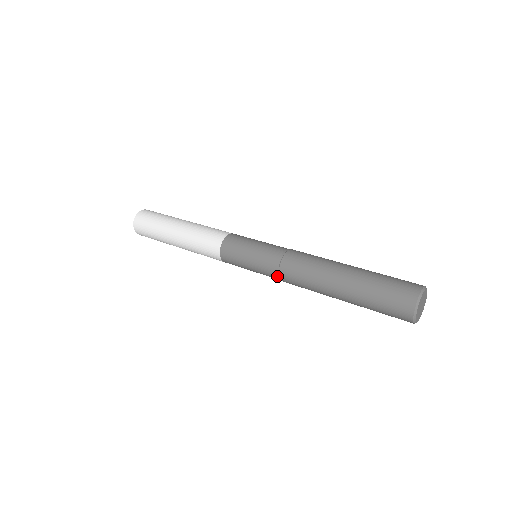
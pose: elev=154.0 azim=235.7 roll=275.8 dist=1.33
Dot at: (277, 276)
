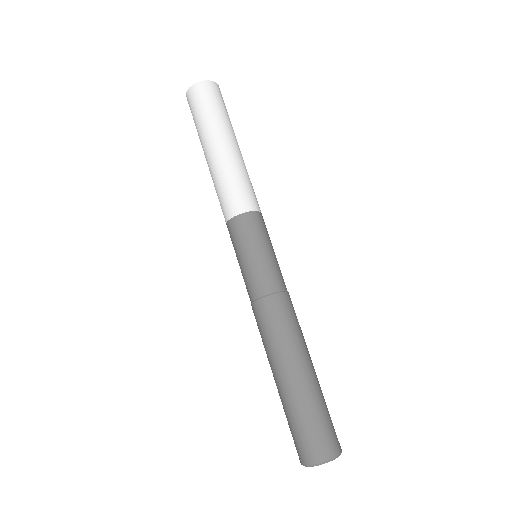
Dot at: occluded
